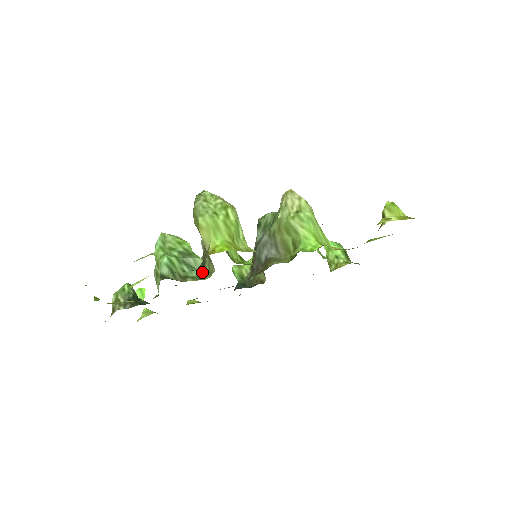
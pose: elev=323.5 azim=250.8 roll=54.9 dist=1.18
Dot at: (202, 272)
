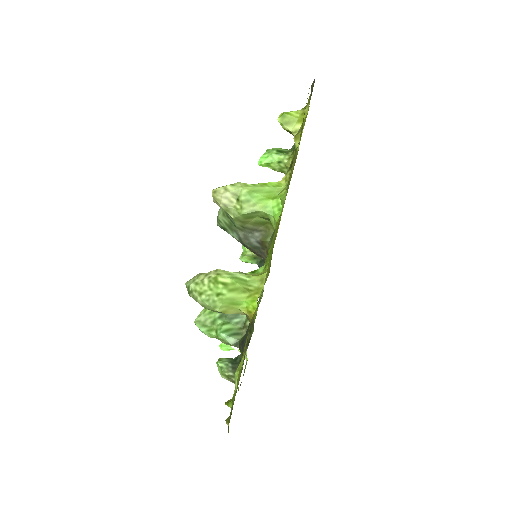
Dot at: occluded
